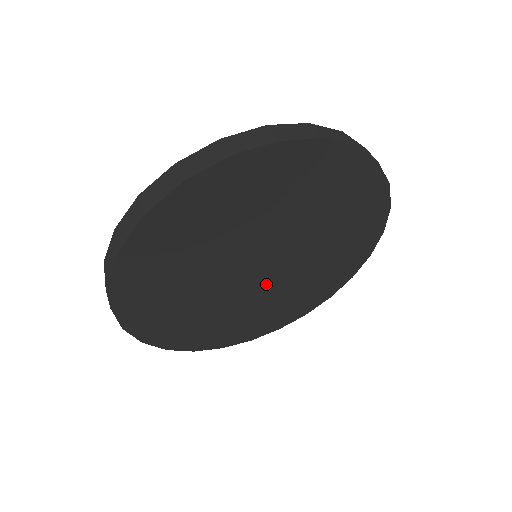
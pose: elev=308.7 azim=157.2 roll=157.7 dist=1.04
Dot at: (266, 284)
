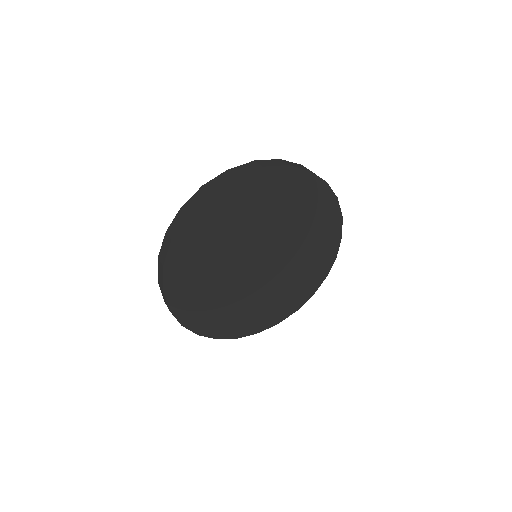
Dot at: (245, 279)
